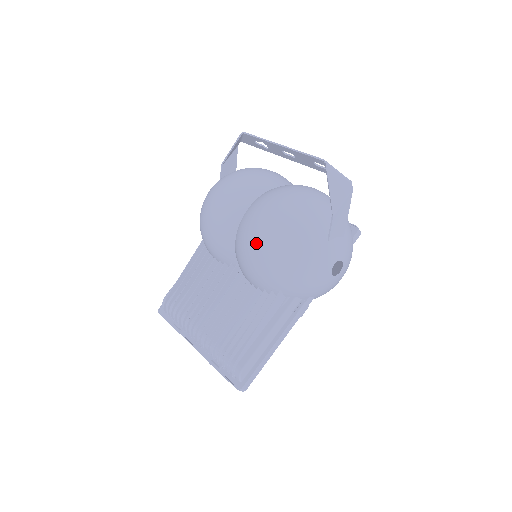
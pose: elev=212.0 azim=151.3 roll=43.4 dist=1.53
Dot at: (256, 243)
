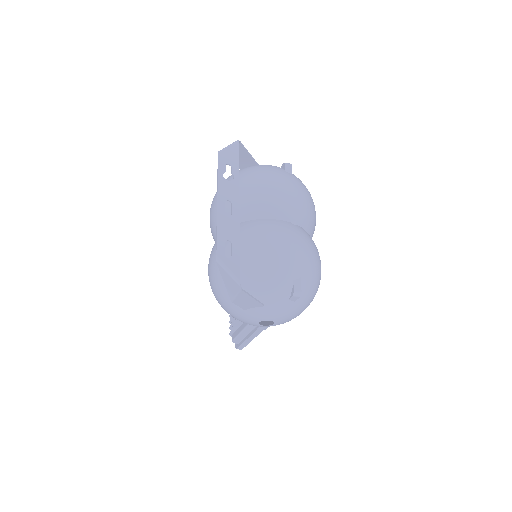
Dot at: occluded
